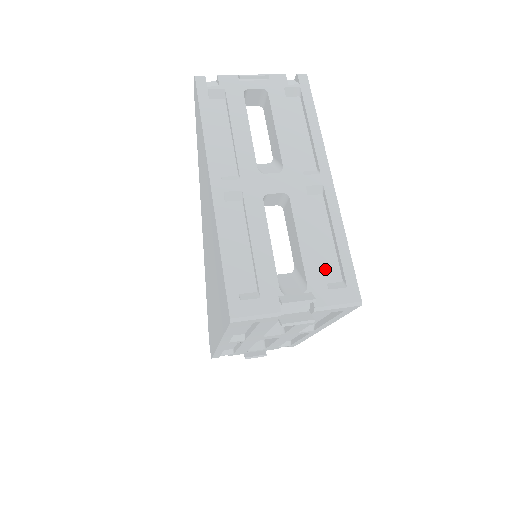
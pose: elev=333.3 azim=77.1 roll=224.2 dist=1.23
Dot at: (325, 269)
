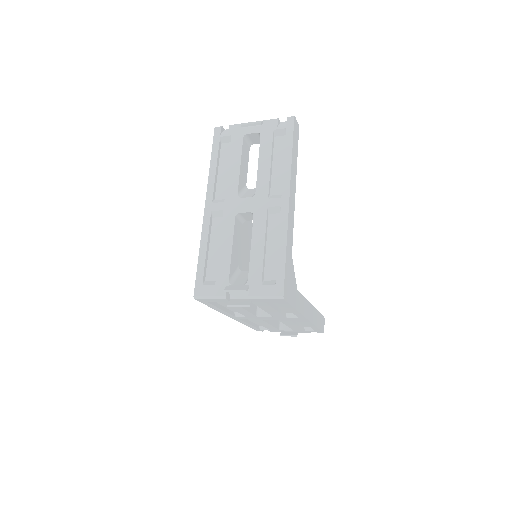
Dot at: (267, 270)
